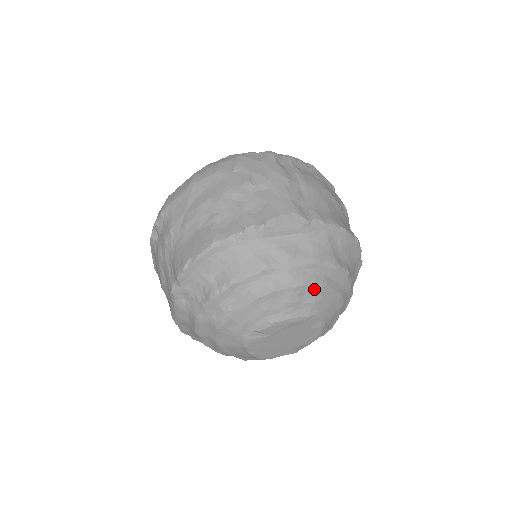
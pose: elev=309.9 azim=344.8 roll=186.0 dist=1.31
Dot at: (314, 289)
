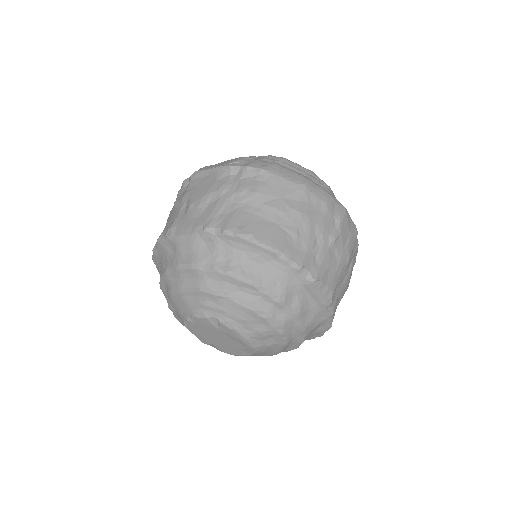
Dot at: (280, 341)
